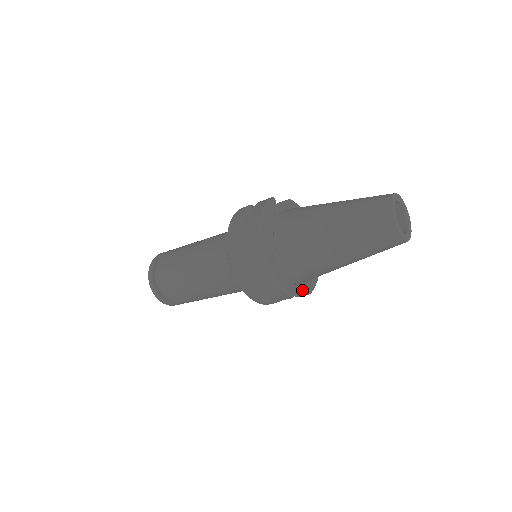
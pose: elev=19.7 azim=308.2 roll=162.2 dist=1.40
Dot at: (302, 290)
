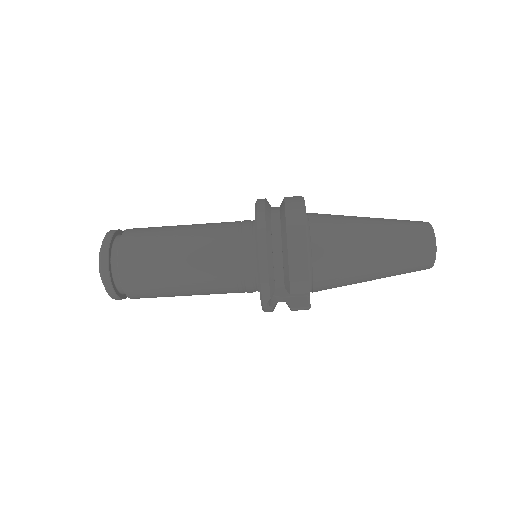
Dot at: (301, 302)
